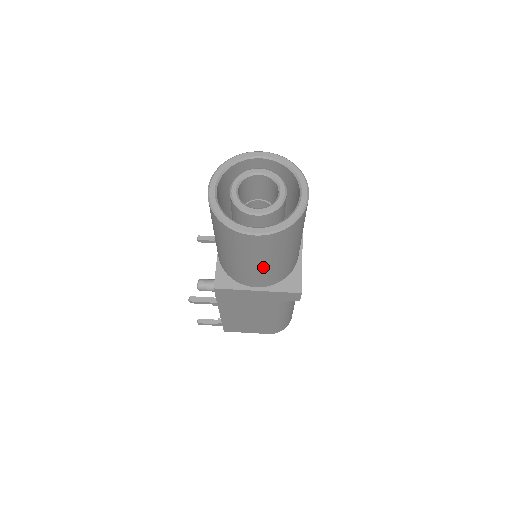
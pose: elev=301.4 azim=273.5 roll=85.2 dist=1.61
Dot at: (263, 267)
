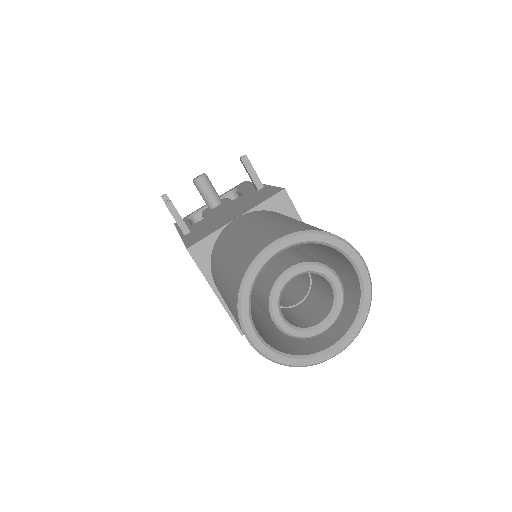
Dot at: occluded
